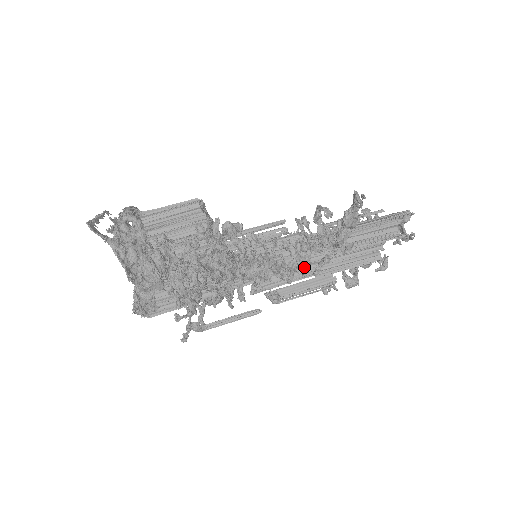
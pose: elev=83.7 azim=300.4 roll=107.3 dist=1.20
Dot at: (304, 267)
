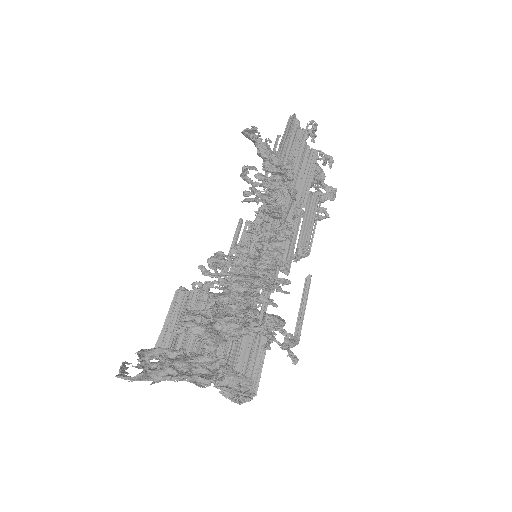
Dot at: (289, 215)
